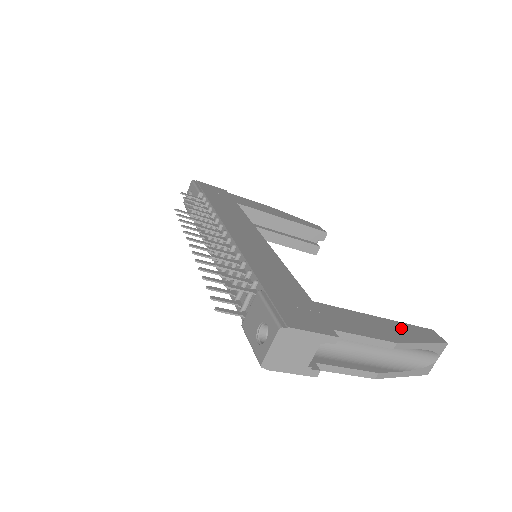
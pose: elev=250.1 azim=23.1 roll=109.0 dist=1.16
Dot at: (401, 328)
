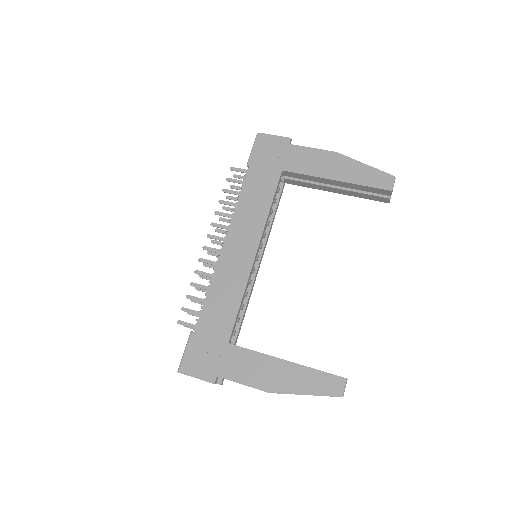
Dot at: (298, 375)
